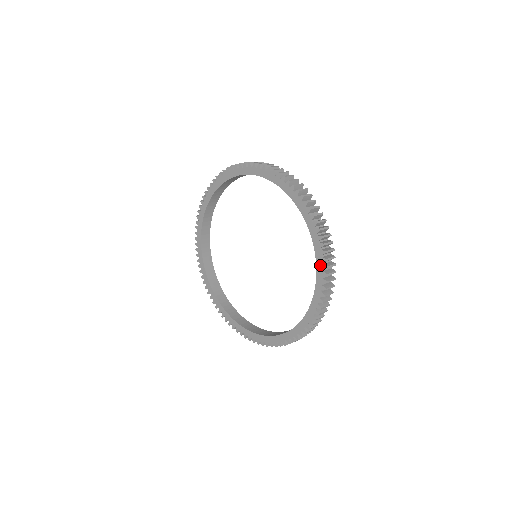
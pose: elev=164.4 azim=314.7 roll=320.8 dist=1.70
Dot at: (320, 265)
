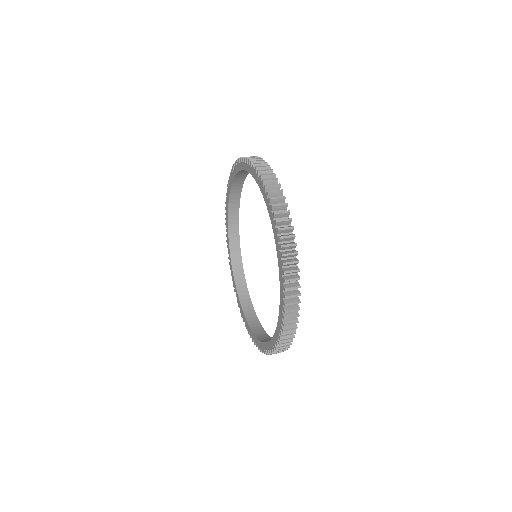
Dot at: (279, 253)
